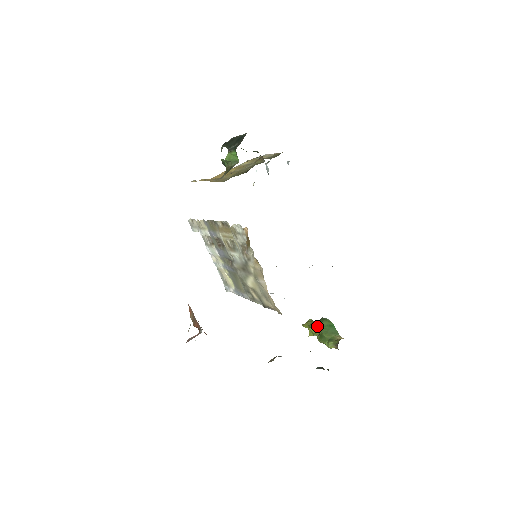
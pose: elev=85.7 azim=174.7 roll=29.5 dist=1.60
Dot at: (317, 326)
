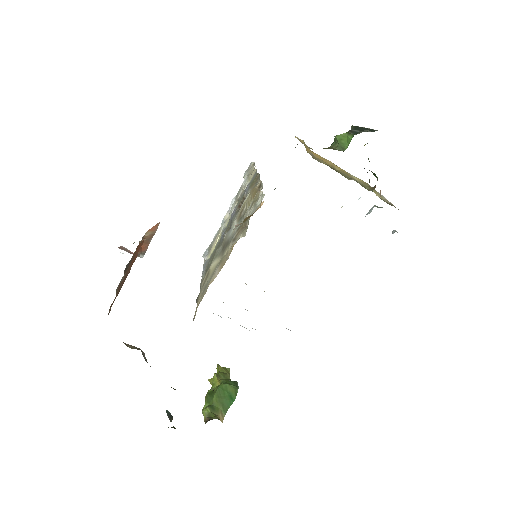
Dot at: (223, 381)
